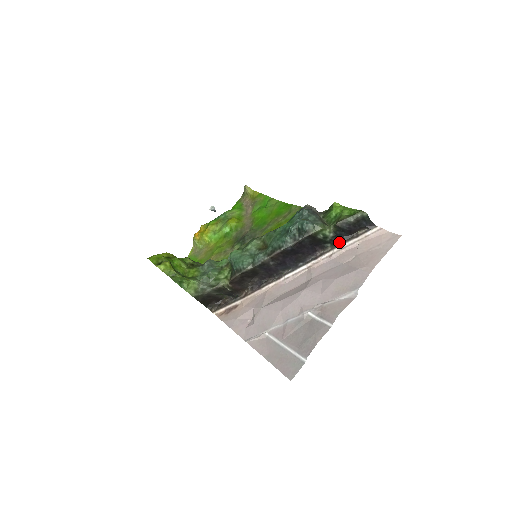
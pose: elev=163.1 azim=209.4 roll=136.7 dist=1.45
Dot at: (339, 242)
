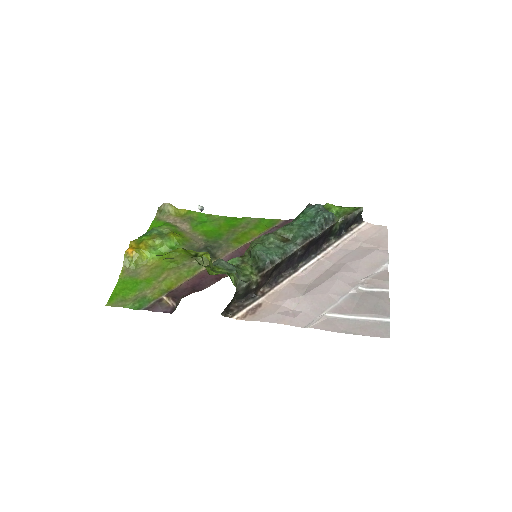
Dot at: (339, 235)
